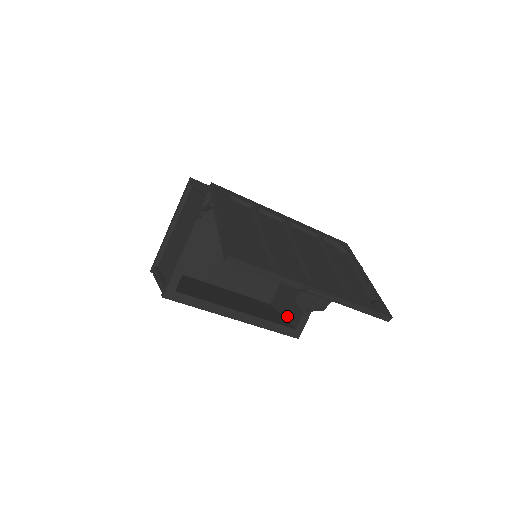
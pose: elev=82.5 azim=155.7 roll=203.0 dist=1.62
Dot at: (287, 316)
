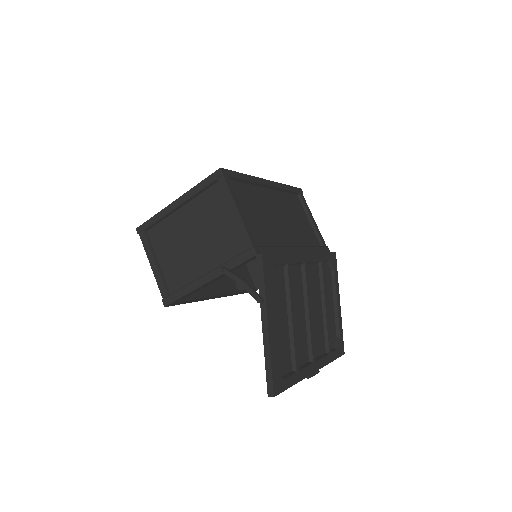
Dot at: (251, 268)
